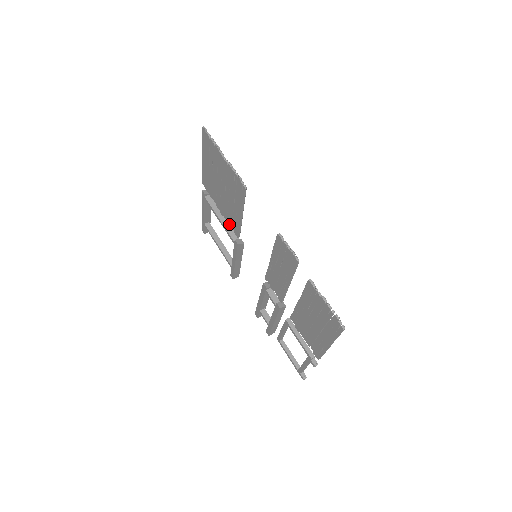
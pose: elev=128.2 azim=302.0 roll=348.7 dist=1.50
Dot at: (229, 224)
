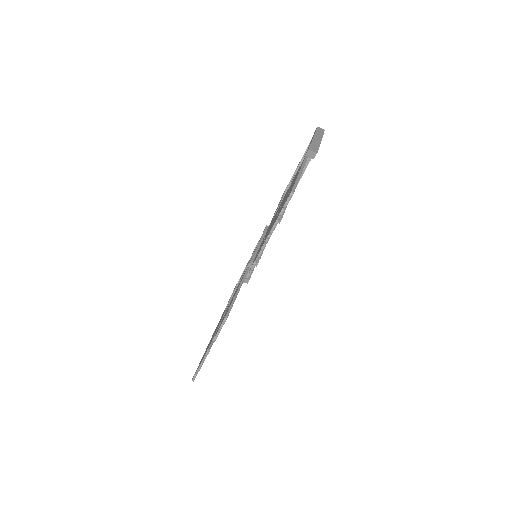
Dot at: occluded
